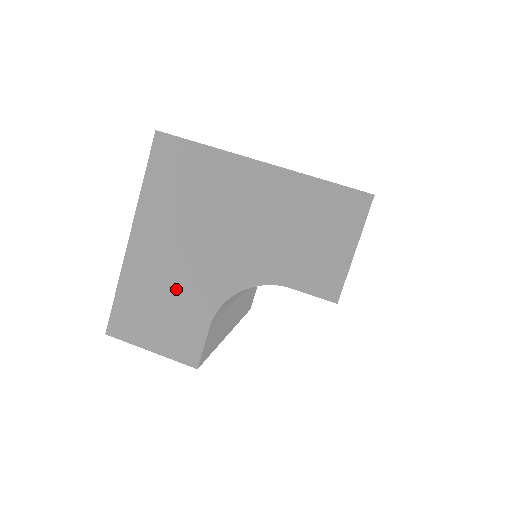
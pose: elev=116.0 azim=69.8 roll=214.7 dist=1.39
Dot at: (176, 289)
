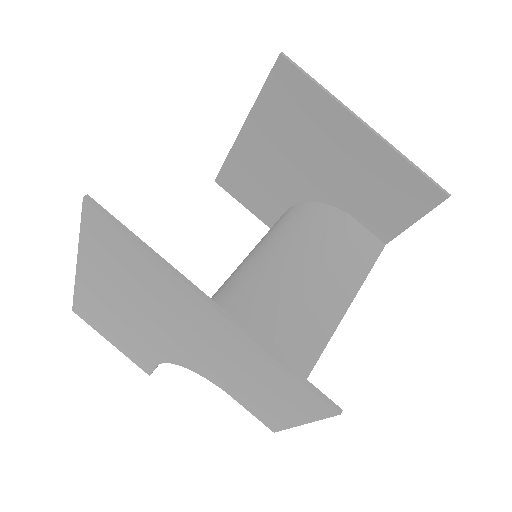
Dot at: (126, 328)
